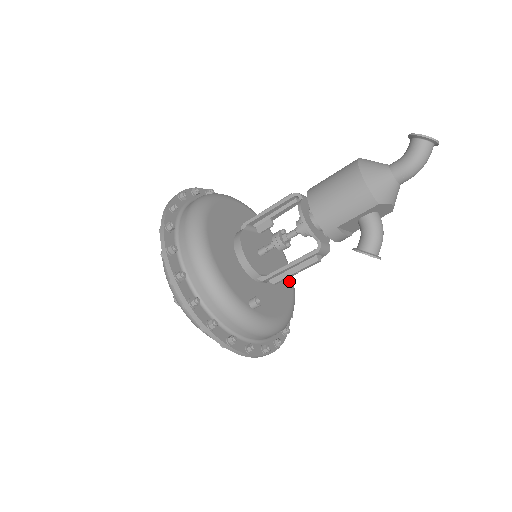
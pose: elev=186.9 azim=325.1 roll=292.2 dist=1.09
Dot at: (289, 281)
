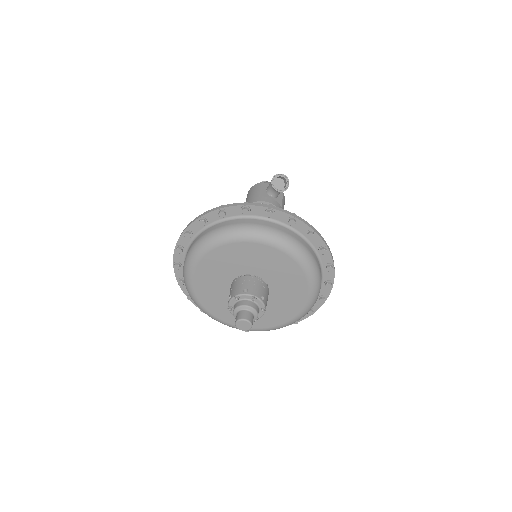
Dot at: occluded
